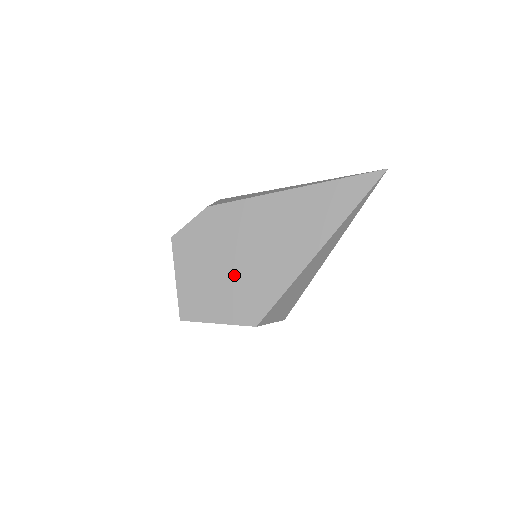
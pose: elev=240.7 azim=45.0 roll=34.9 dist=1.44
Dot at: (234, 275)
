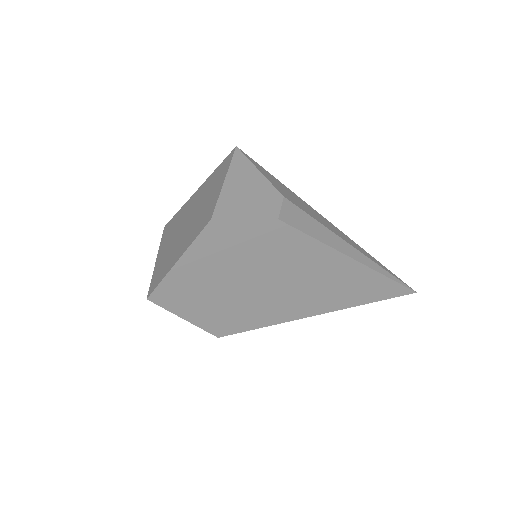
Dot at: (240, 293)
